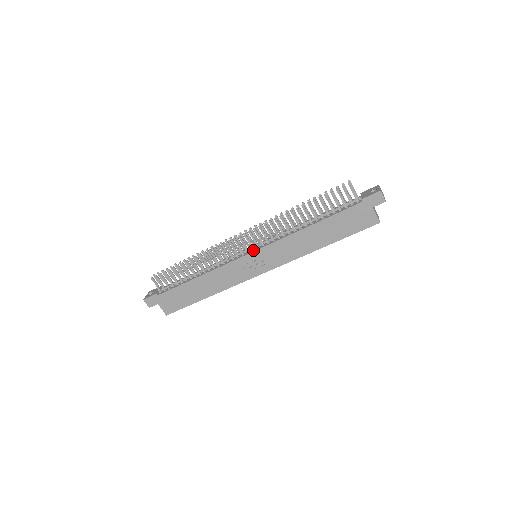
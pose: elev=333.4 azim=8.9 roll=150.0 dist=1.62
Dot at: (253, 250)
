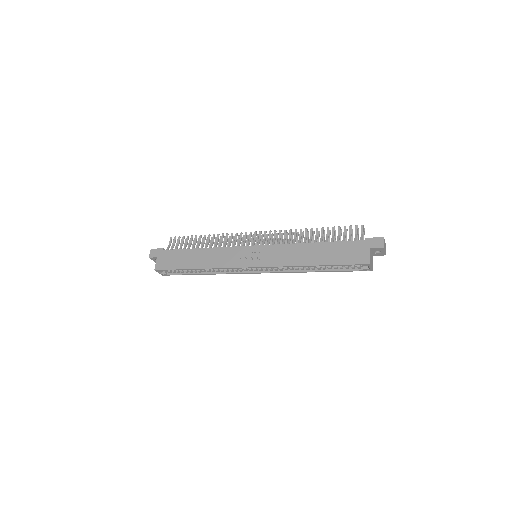
Dot at: (258, 246)
